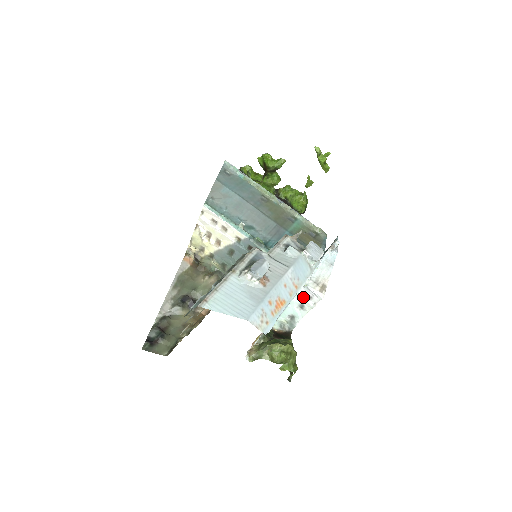
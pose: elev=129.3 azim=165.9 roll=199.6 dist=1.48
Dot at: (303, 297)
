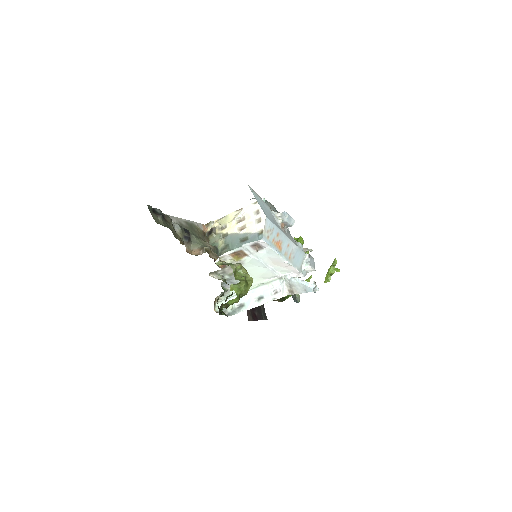
Dot at: (270, 290)
